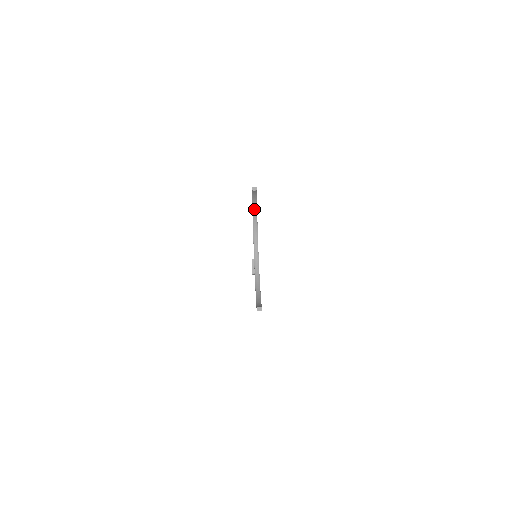
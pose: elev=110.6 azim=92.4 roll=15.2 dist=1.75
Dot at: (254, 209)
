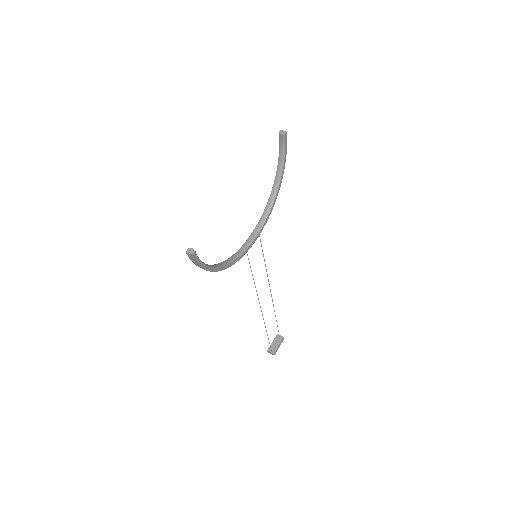
Dot at: (277, 178)
